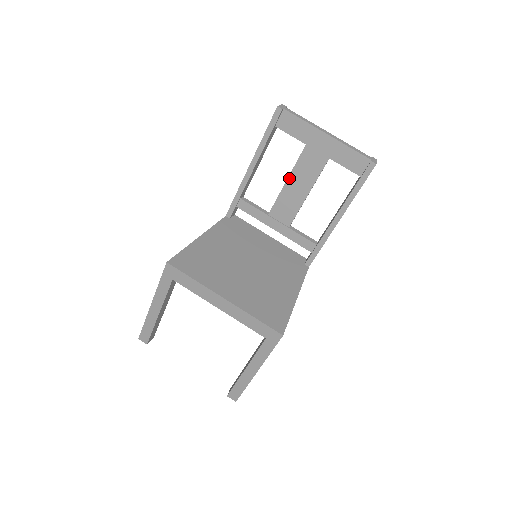
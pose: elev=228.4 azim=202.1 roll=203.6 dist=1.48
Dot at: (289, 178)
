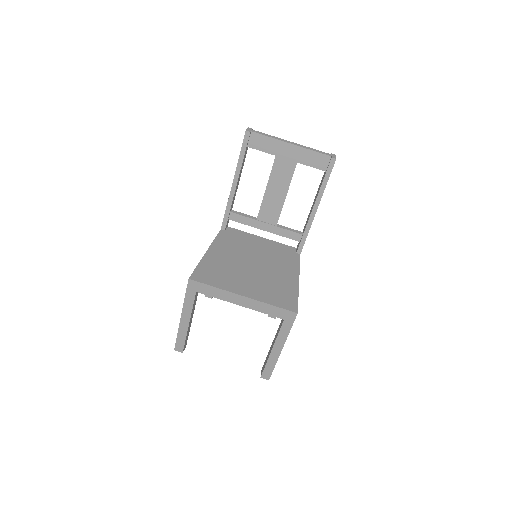
Dot at: (268, 186)
